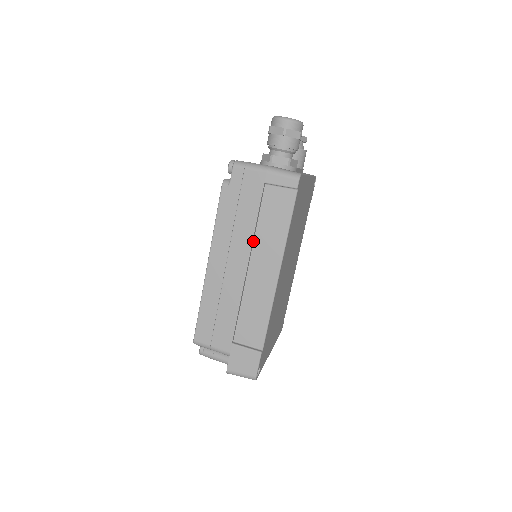
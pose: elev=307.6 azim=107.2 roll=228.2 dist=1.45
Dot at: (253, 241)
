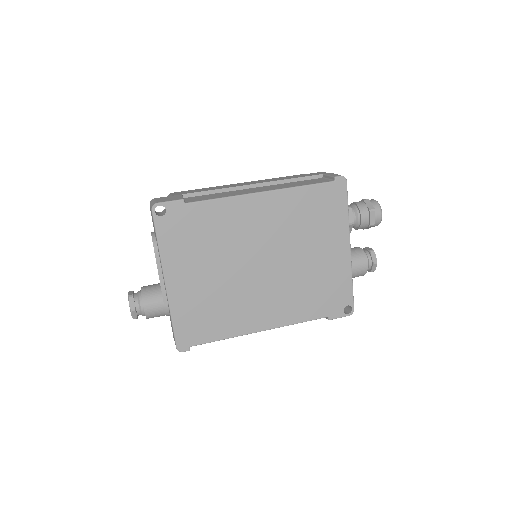
Dot at: (276, 184)
